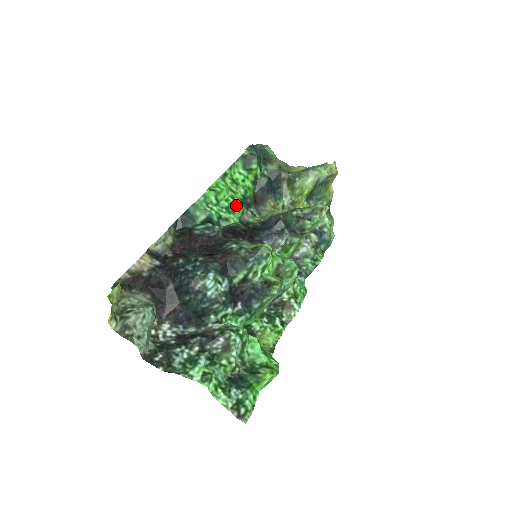
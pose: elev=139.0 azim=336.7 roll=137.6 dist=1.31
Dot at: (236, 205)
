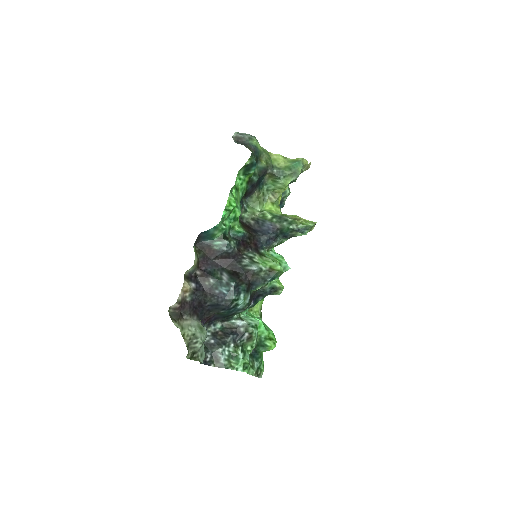
Dot at: (240, 213)
